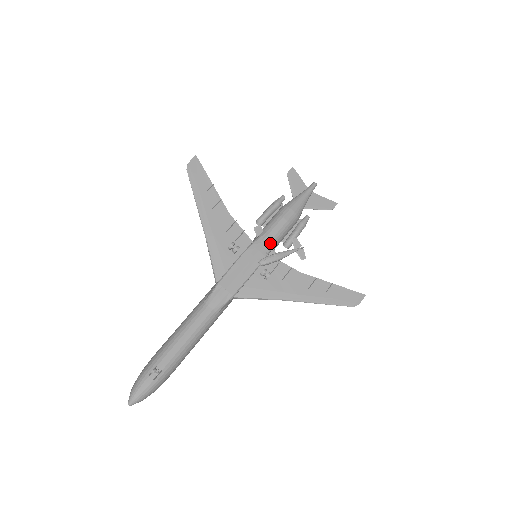
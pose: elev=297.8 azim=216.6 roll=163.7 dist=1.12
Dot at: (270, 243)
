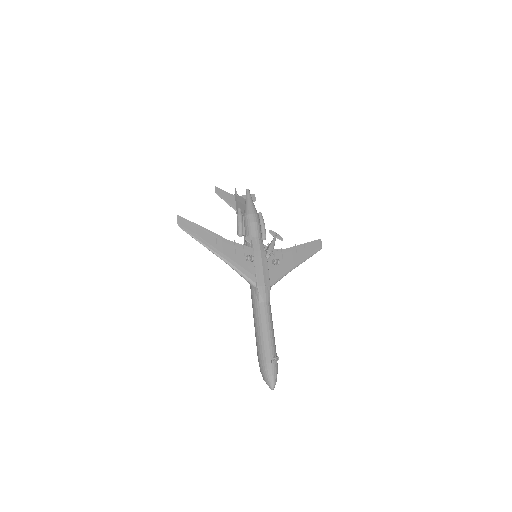
Dot at: (261, 242)
